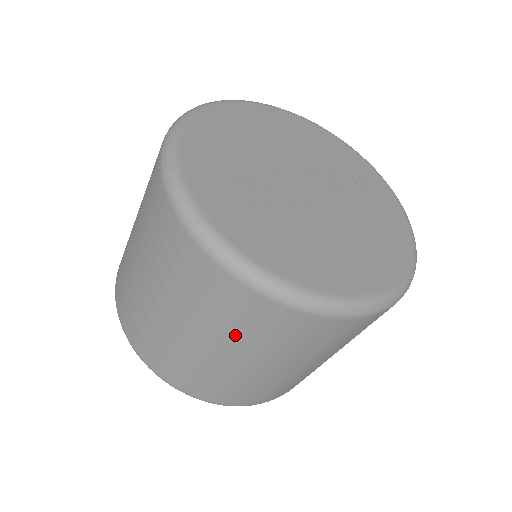
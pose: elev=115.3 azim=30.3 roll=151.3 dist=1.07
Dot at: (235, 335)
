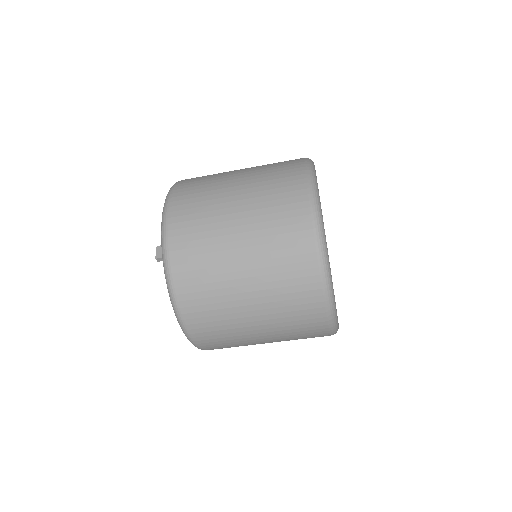
Dot at: (270, 266)
